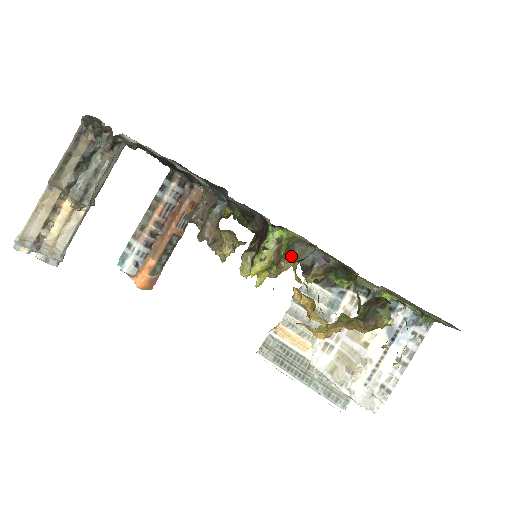
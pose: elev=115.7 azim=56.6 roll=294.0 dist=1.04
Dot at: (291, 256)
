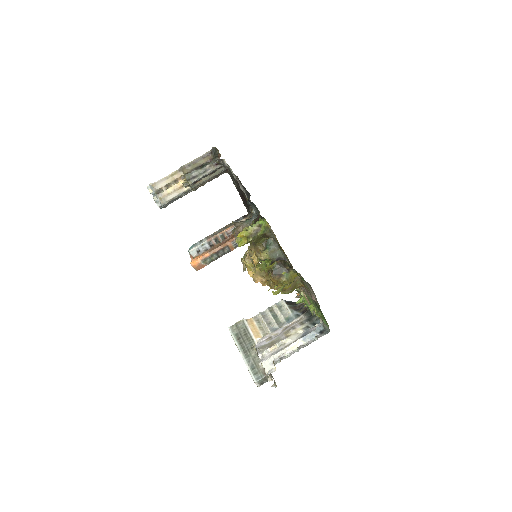
Dot at: (267, 249)
